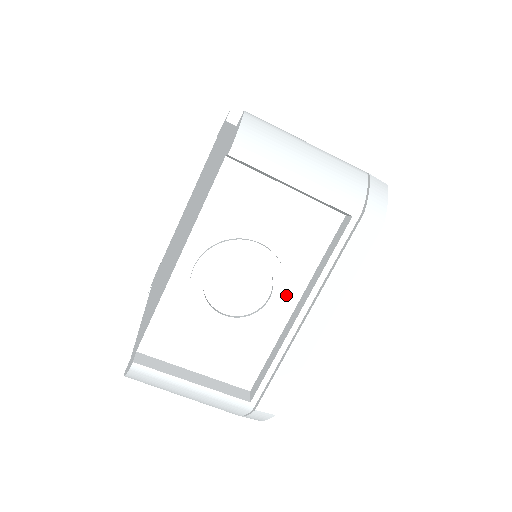
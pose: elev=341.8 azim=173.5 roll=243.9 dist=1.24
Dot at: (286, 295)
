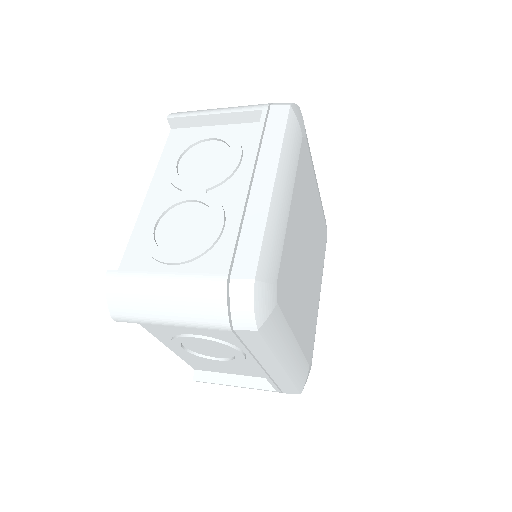
Dot at: occluded
